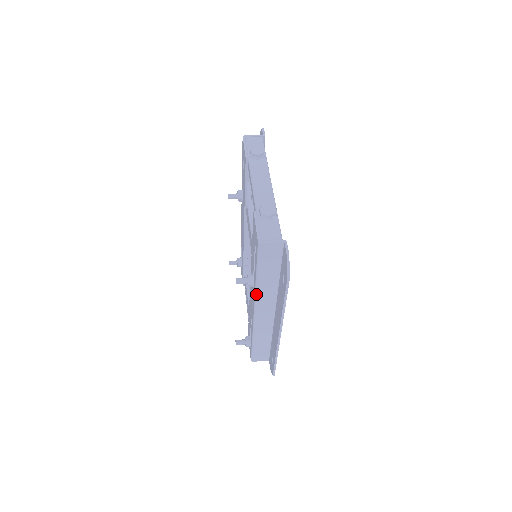
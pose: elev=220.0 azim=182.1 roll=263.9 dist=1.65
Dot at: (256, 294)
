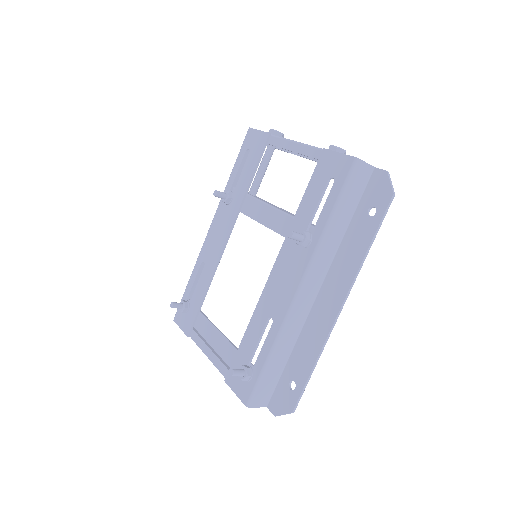
Dot at: (317, 250)
